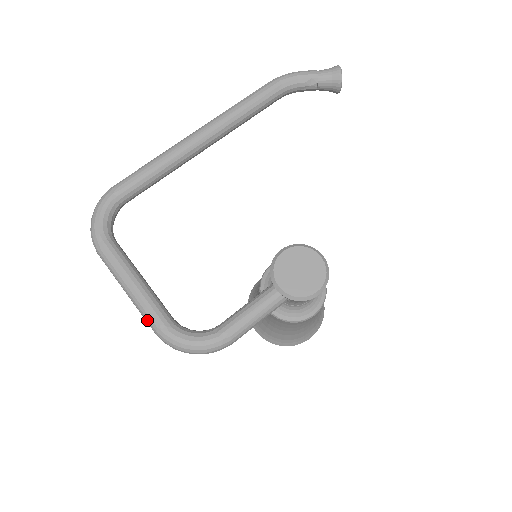
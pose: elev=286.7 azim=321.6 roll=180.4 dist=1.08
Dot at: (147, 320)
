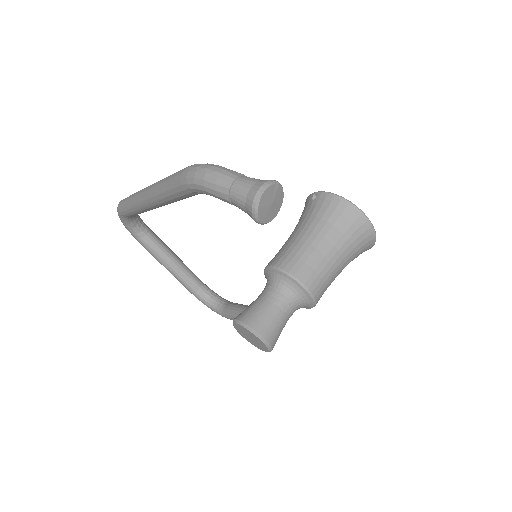
Dot at: occluded
